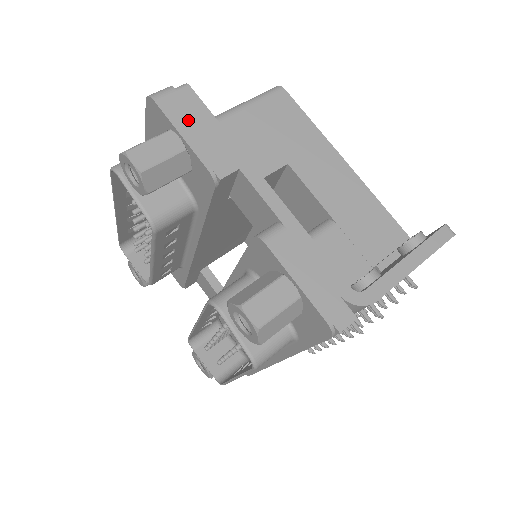
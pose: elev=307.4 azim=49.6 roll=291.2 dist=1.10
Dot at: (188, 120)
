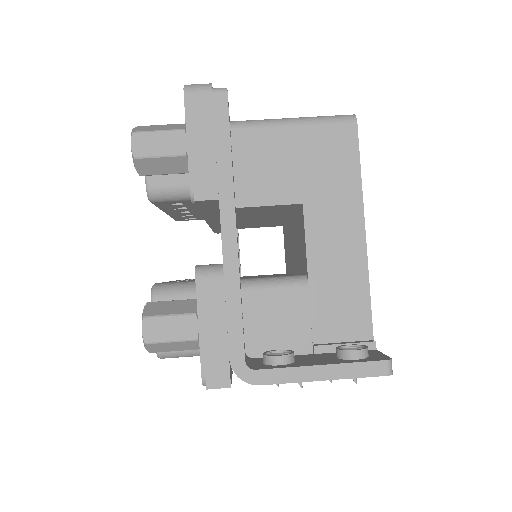
Dot at: (203, 128)
